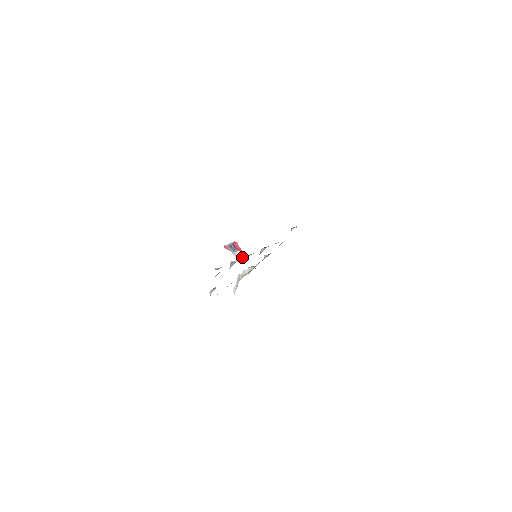
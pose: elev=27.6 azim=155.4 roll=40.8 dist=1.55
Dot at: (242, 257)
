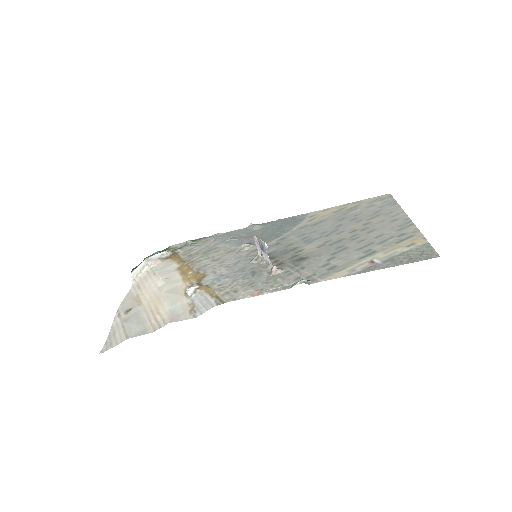
Dot at: (264, 258)
